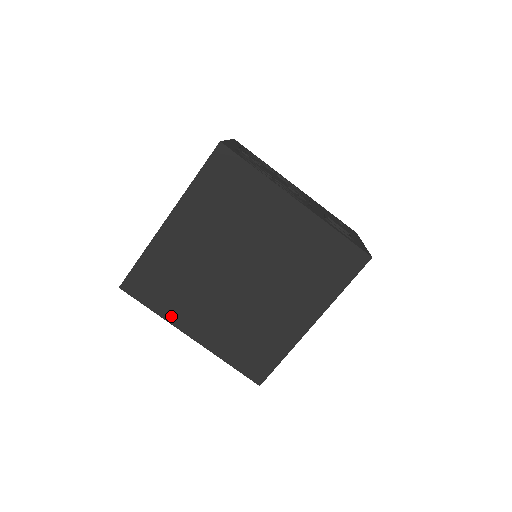
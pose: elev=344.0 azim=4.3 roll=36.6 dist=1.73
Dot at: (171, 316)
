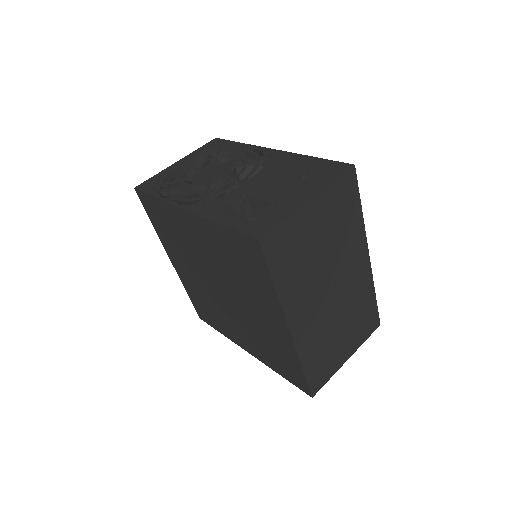
Dot at: (229, 336)
